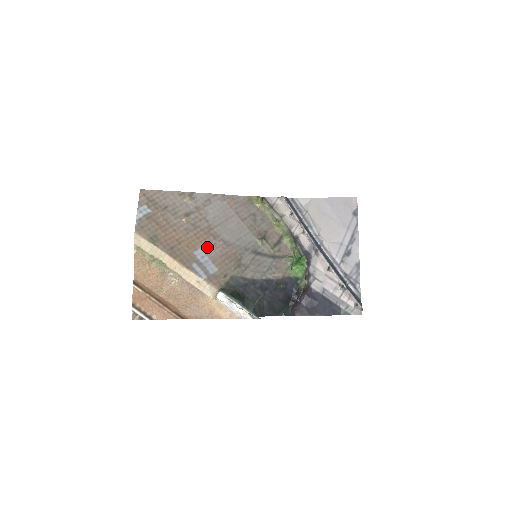
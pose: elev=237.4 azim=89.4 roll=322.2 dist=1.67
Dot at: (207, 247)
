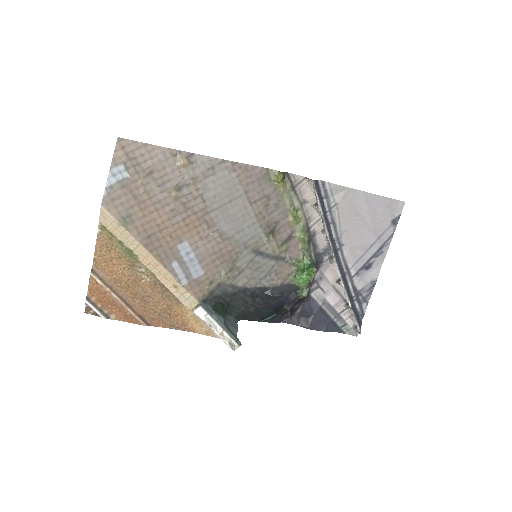
Dot at: (196, 239)
